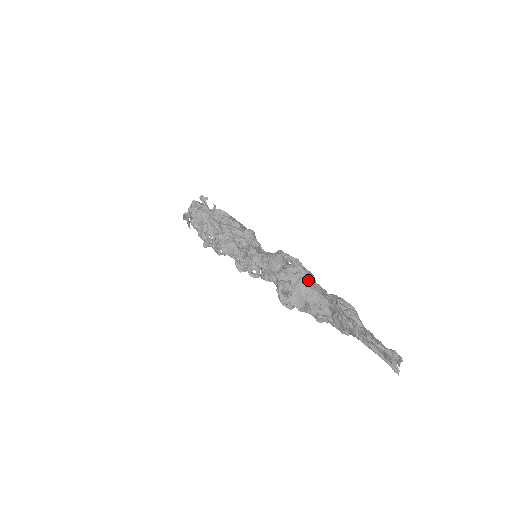
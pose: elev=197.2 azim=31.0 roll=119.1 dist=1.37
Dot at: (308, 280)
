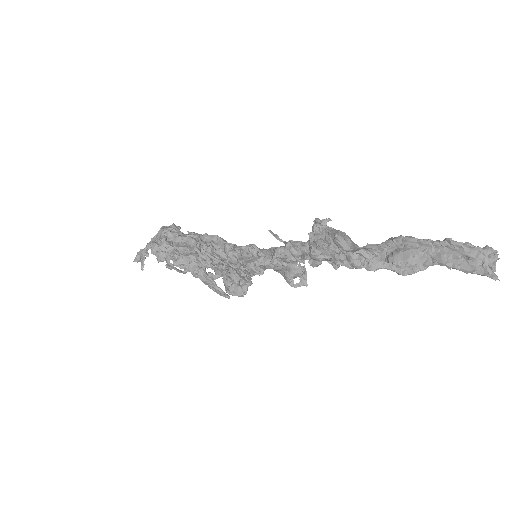
Dot at: occluded
